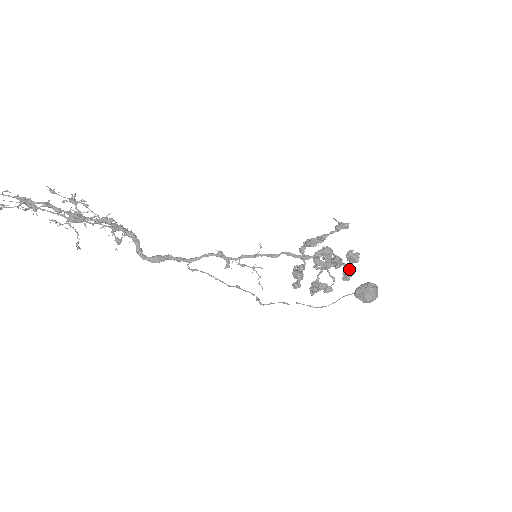
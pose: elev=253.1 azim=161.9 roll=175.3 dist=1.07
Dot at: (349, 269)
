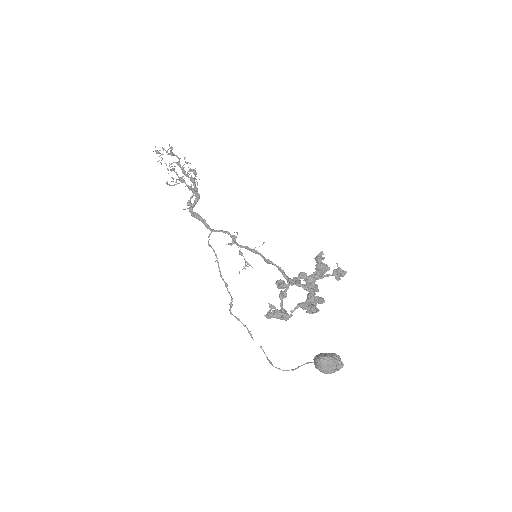
Dot at: occluded
